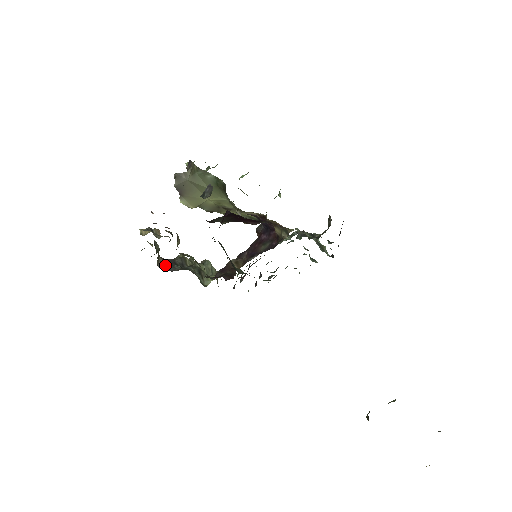
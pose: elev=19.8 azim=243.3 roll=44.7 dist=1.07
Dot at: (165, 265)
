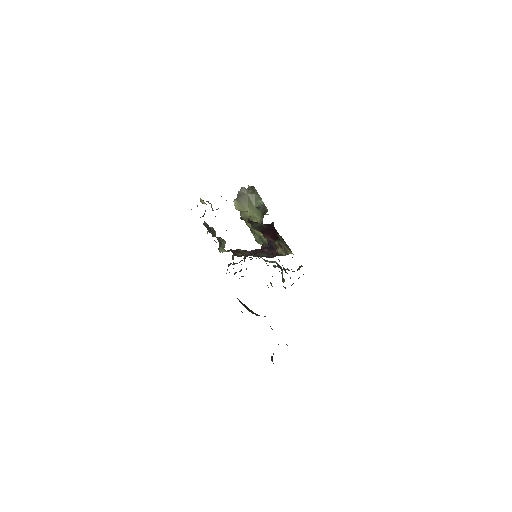
Dot at: (206, 226)
